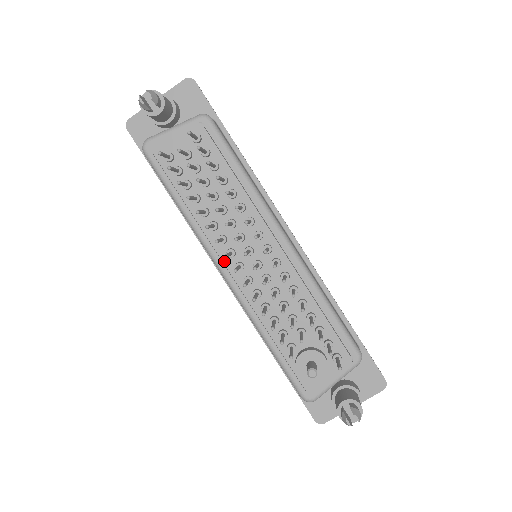
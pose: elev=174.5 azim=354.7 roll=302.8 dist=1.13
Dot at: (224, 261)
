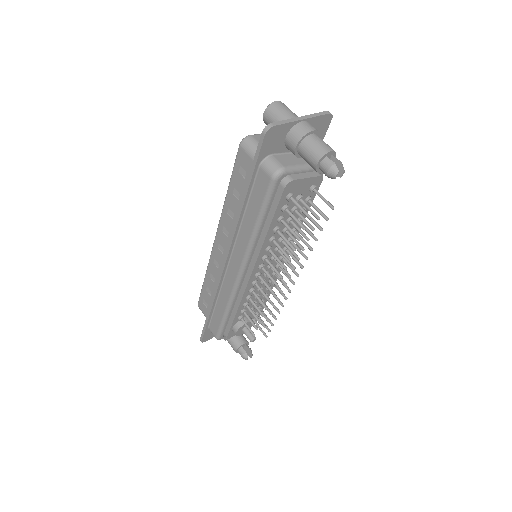
Dot at: (254, 271)
